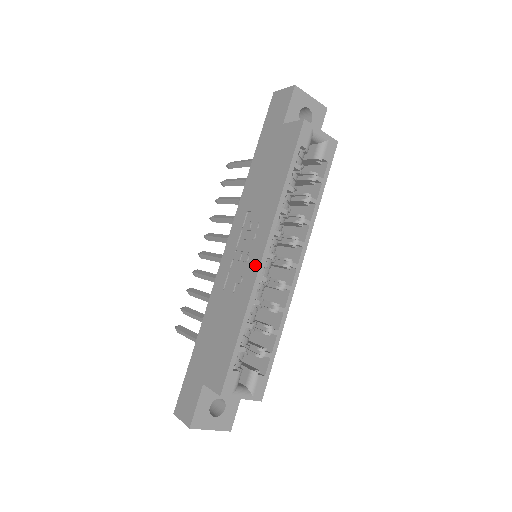
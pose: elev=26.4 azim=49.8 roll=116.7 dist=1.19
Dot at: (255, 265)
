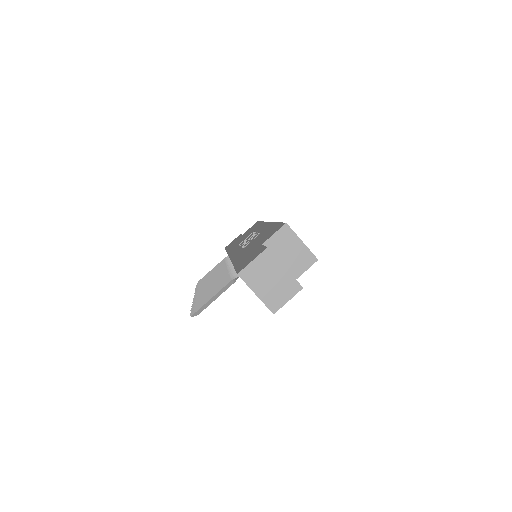
Dot at: (266, 225)
